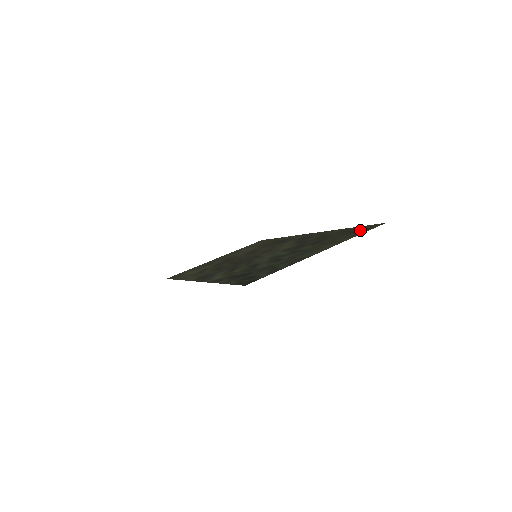
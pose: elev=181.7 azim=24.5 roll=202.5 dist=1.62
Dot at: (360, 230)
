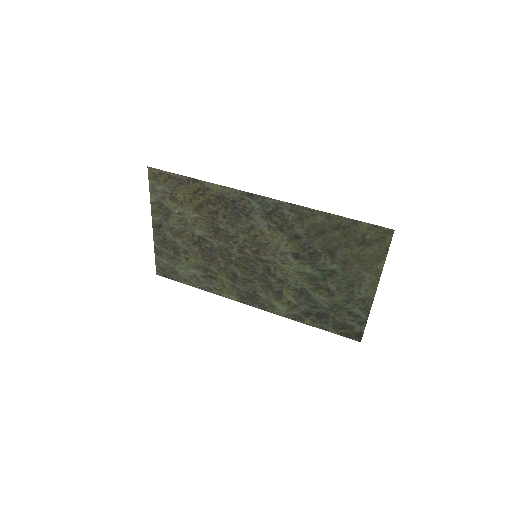
Dot at: (372, 241)
